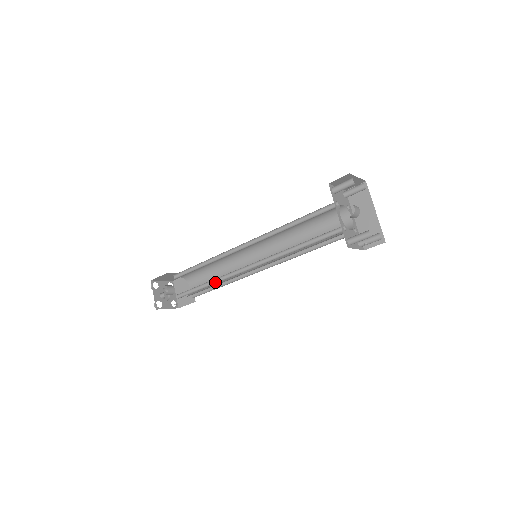
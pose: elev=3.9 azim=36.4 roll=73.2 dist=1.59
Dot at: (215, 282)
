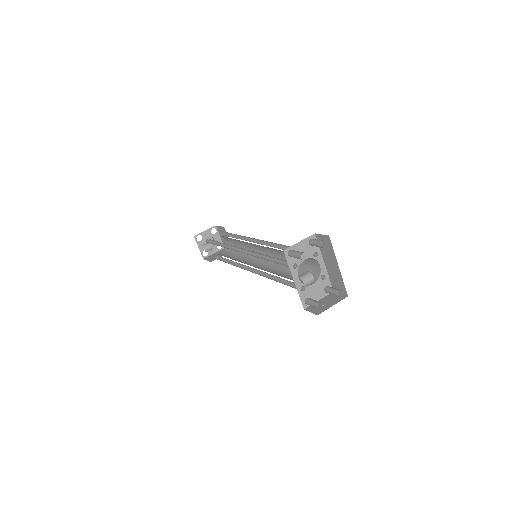
Dot at: (233, 262)
